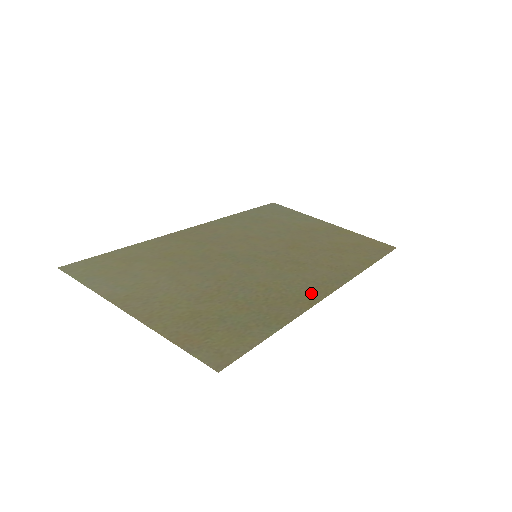
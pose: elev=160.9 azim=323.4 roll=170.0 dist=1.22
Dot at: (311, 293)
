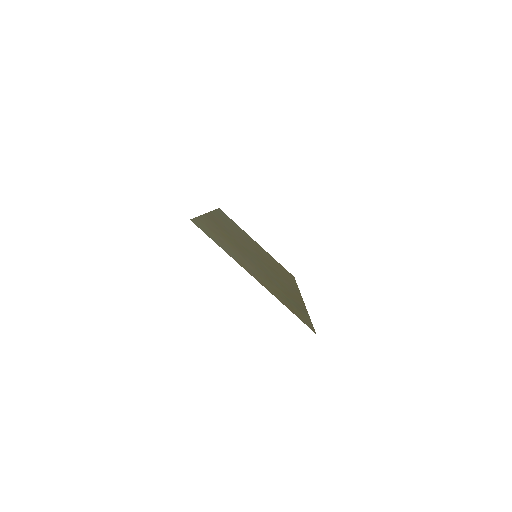
Dot at: (297, 296)
